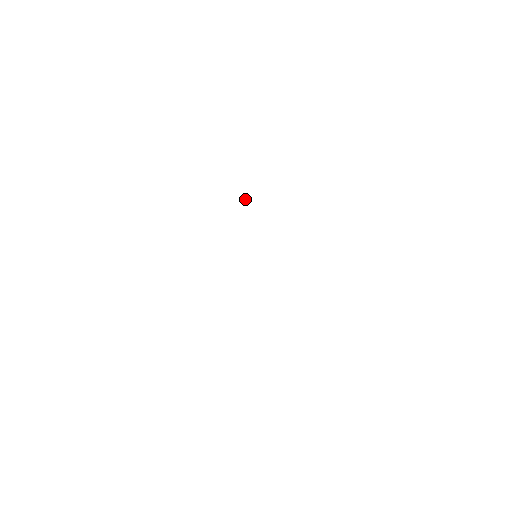
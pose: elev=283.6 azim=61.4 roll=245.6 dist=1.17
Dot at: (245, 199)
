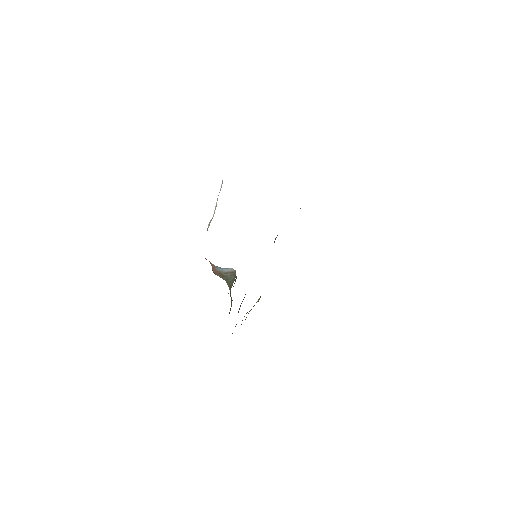
Dot at: occluded
